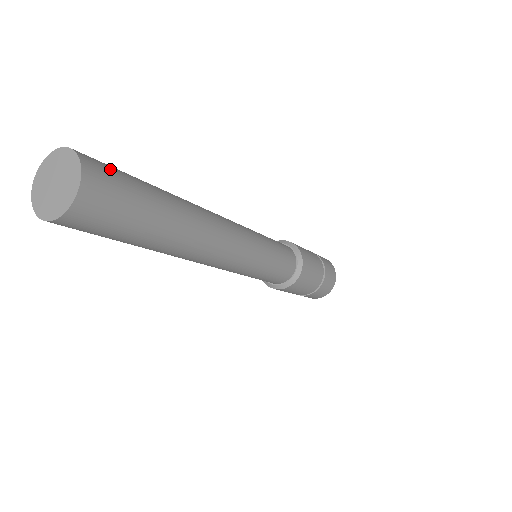
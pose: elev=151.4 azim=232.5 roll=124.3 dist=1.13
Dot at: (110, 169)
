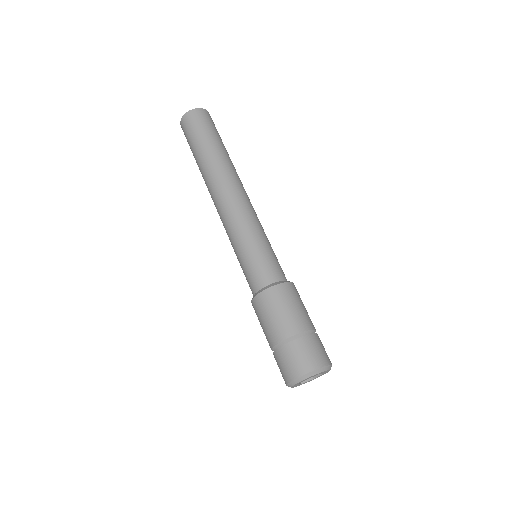
Dot at: (214, 124)
